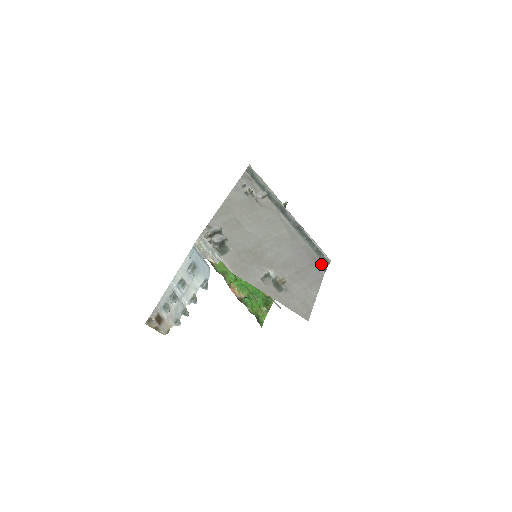
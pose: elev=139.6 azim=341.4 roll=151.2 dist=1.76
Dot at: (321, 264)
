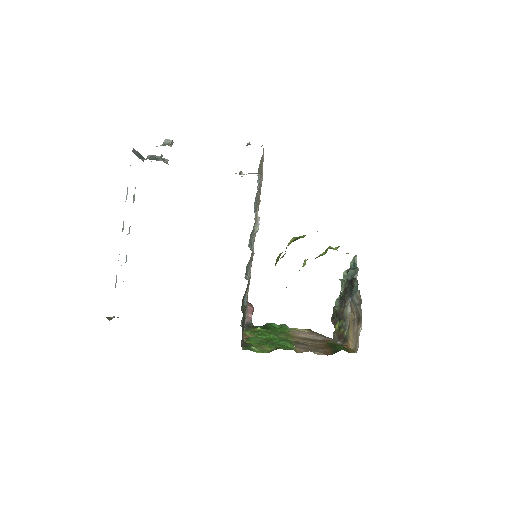
Dot at: occluded
